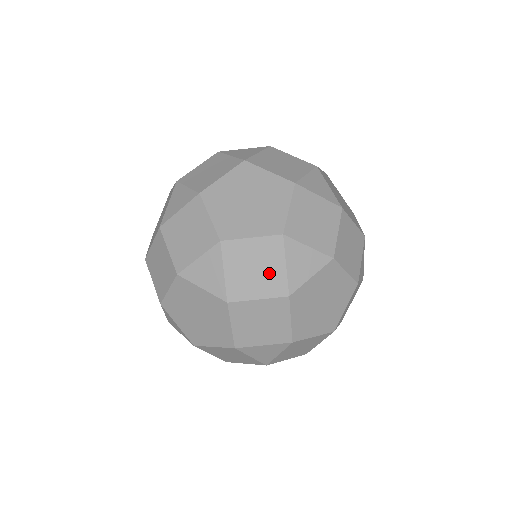
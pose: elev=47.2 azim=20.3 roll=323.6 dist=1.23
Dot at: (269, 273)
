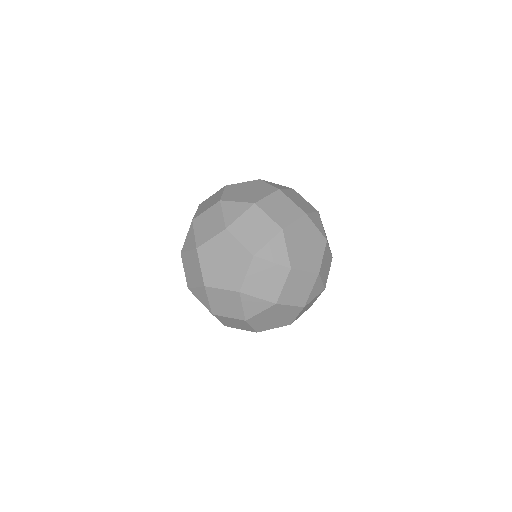
Dot at: (233, 308)
